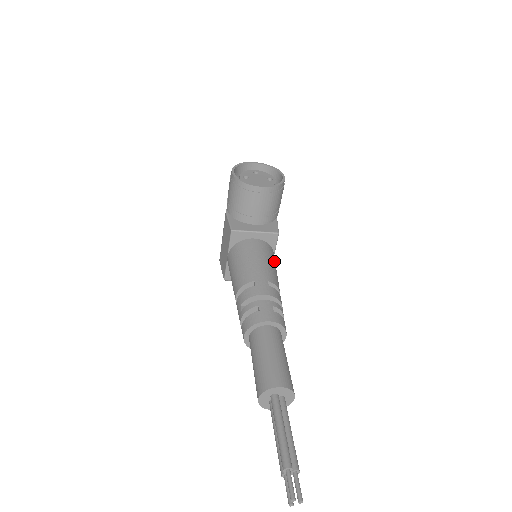
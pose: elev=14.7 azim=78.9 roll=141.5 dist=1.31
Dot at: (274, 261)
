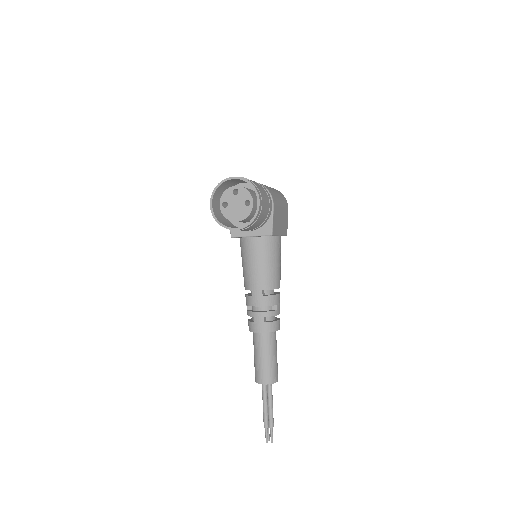
Dot at: (274, 254)
